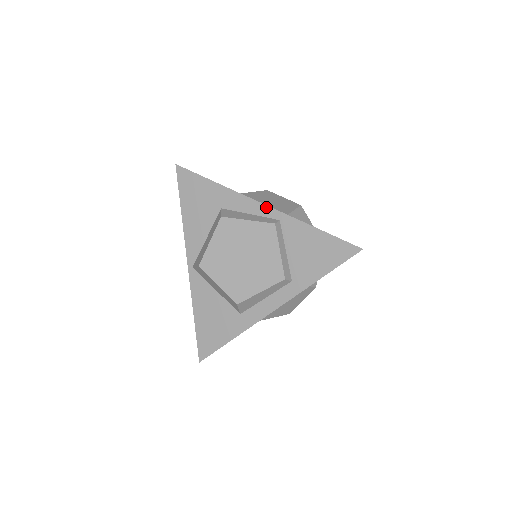
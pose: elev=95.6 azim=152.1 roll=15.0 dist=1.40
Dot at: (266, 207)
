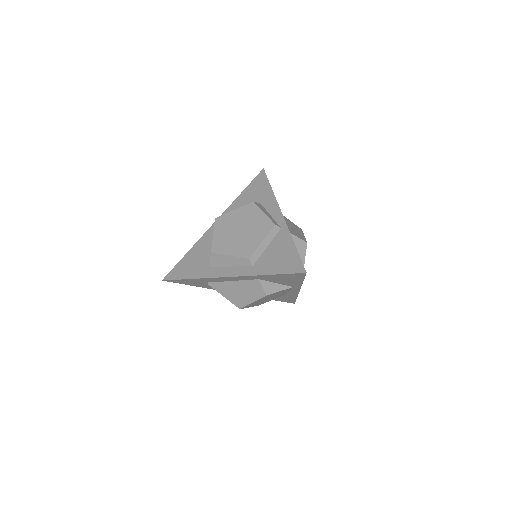
Dot at: (282, 216)
